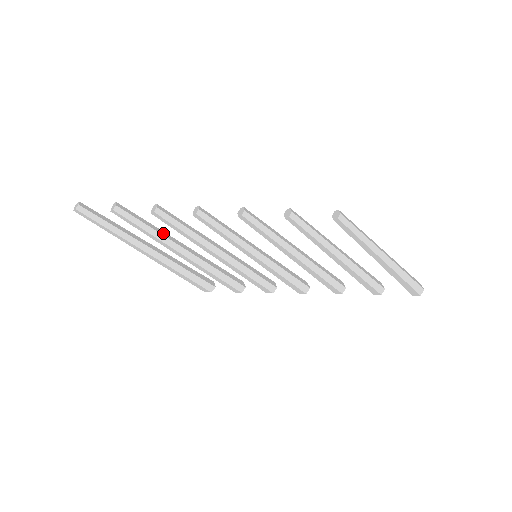
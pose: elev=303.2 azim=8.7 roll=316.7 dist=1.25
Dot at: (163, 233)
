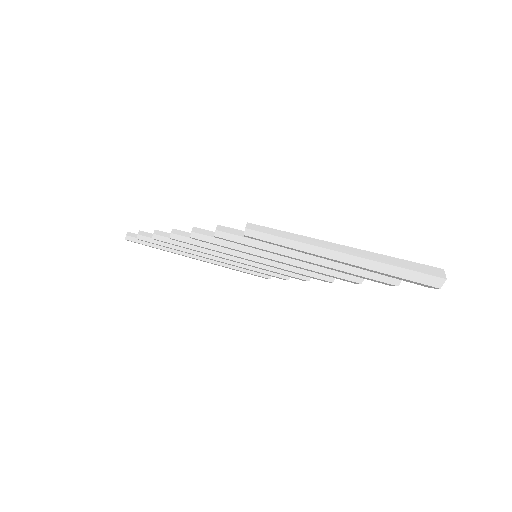
Dot at: occluded
